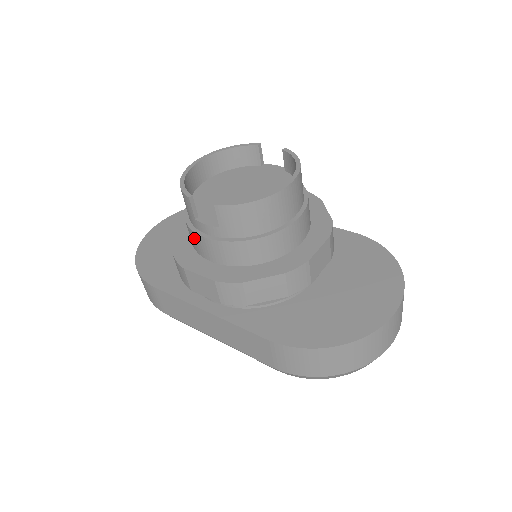
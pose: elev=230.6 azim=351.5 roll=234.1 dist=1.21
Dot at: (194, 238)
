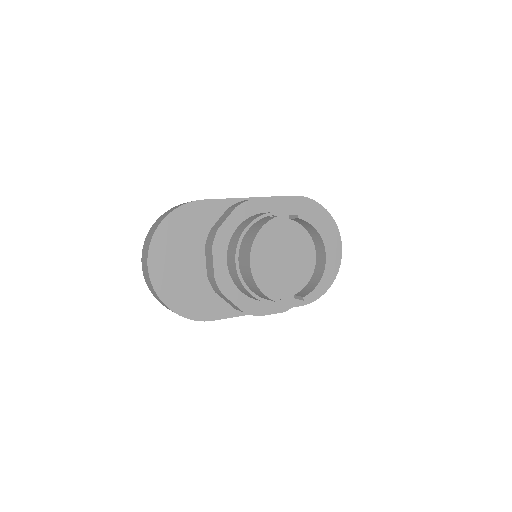
Dot at: occluded
